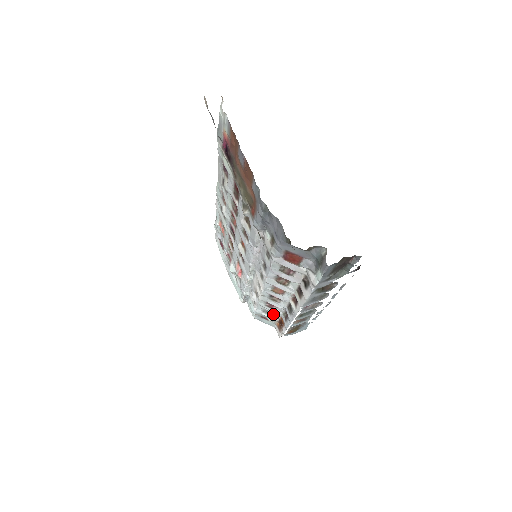
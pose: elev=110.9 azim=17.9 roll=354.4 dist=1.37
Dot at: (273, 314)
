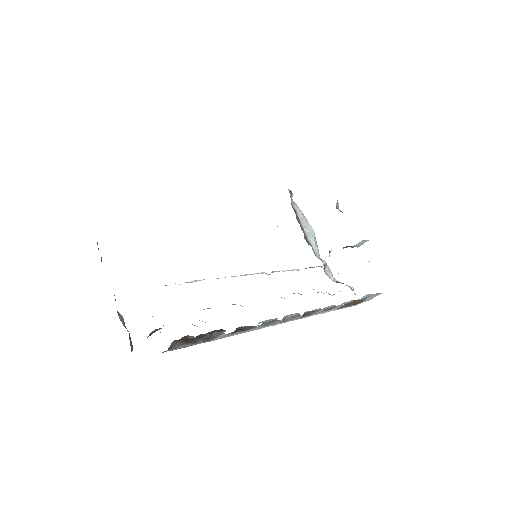
Dot at: occluded
